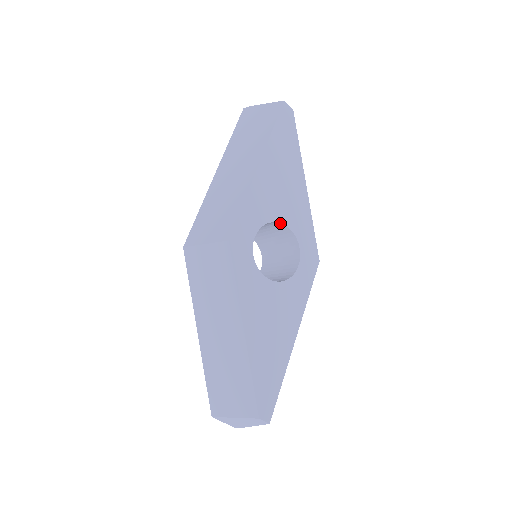
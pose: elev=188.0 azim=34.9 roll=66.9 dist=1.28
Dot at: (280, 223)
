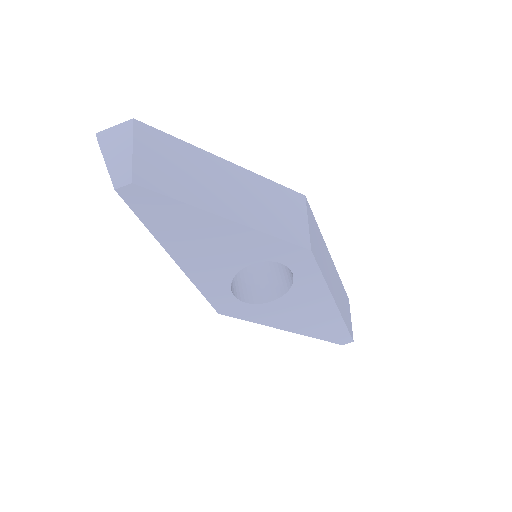
Dot at: (242, 268)
